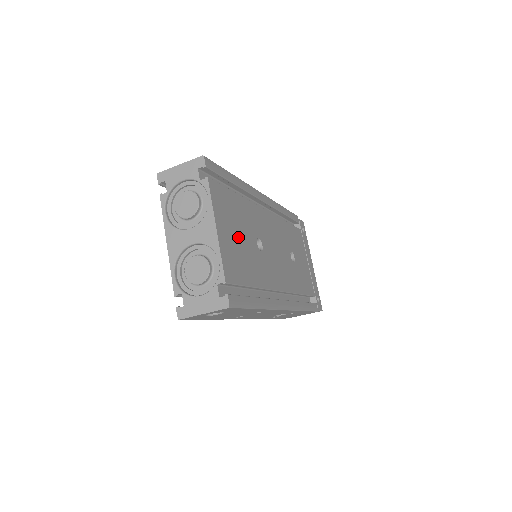
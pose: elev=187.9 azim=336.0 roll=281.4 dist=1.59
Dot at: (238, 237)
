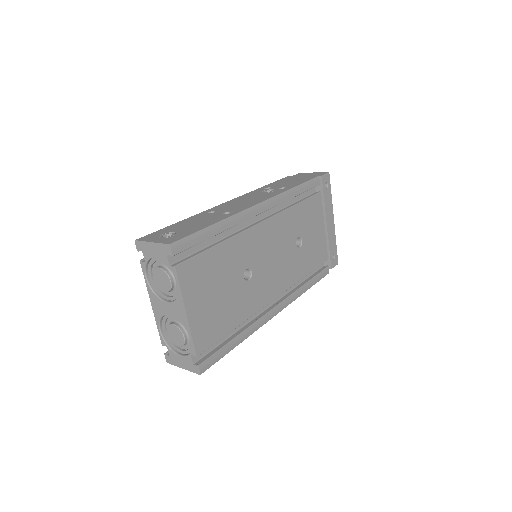
Dot at: (216, 295)
